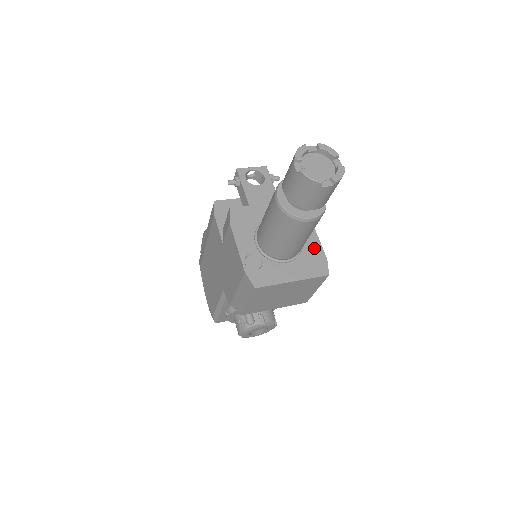
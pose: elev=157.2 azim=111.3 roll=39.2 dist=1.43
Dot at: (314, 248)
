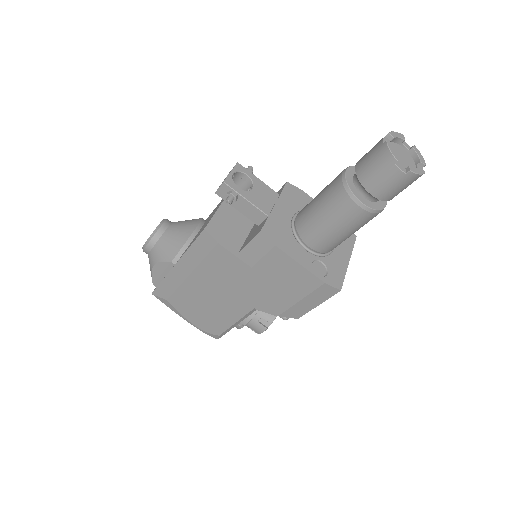
Dot at: occluded
